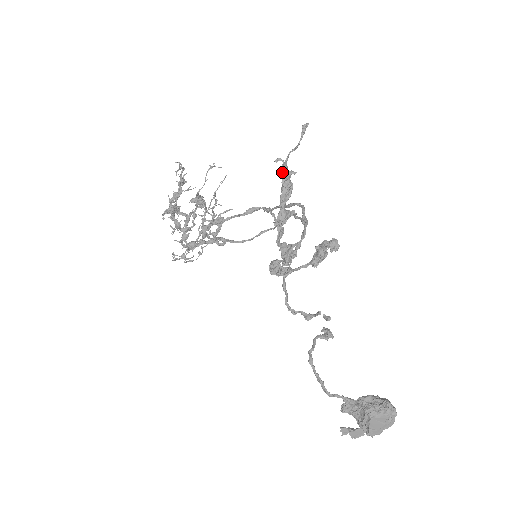
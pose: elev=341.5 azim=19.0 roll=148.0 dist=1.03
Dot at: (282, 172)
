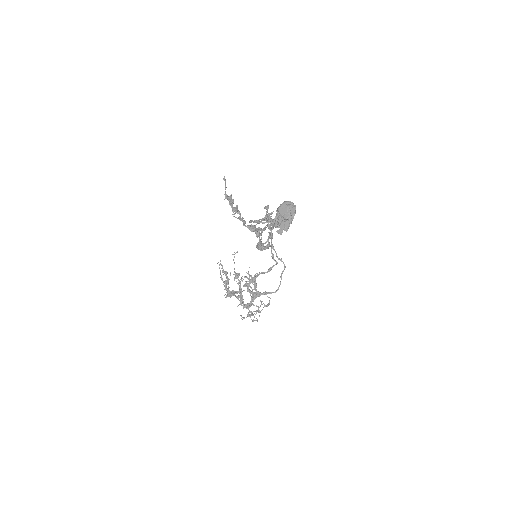
Dot at: (225, 197)
